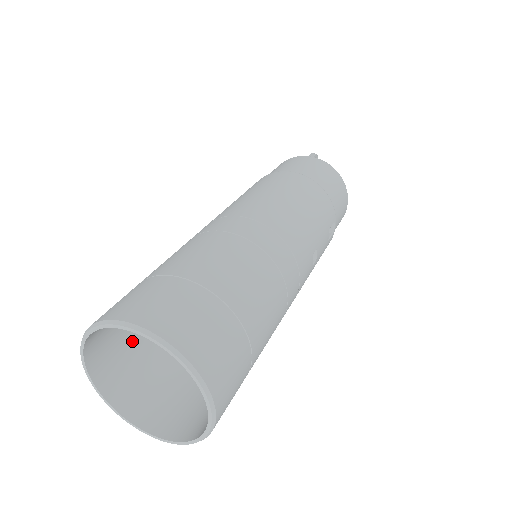
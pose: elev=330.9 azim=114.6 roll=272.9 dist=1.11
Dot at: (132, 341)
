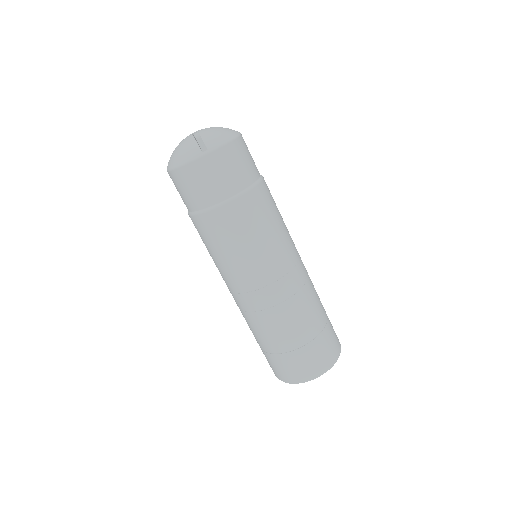
Dot at: occluded
